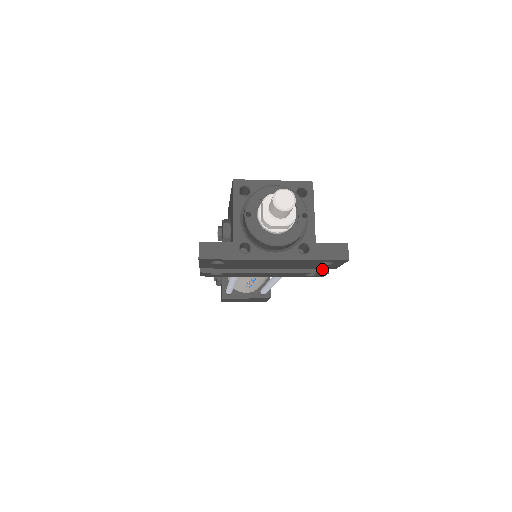
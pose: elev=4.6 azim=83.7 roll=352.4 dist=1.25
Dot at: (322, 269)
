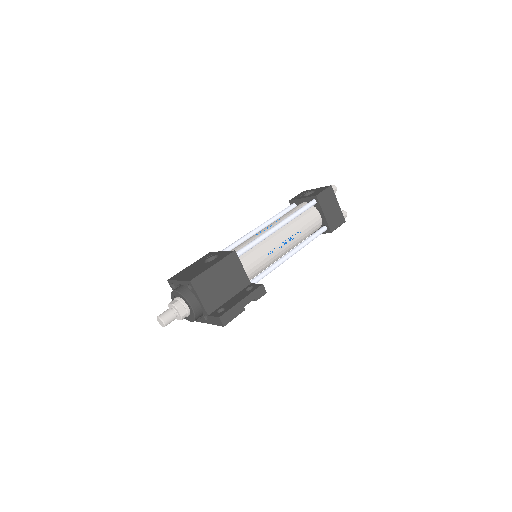
Dot at: occluded
